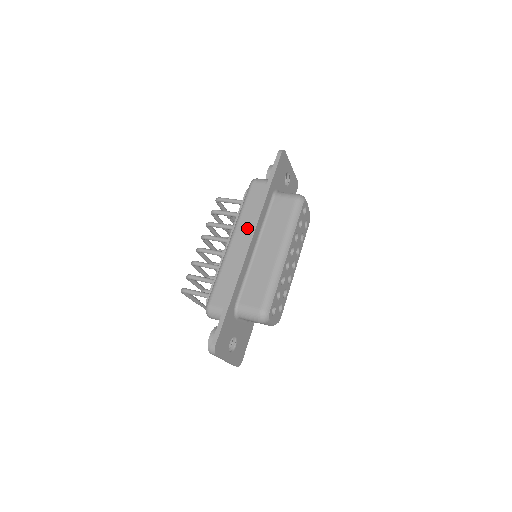
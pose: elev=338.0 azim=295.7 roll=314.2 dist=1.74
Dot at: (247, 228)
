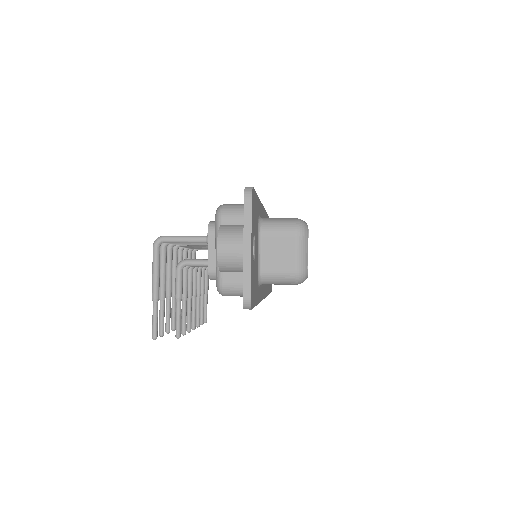
Dot at: occluded
